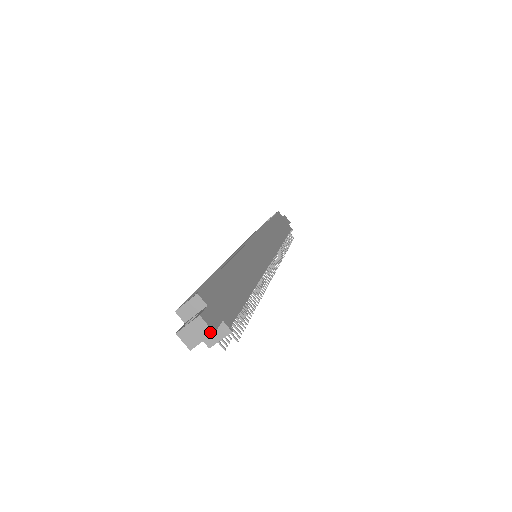
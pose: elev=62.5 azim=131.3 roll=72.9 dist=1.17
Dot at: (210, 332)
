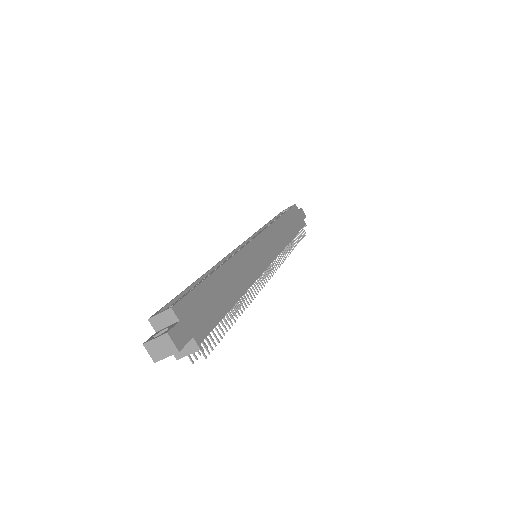
Dot at: (175, 350)
